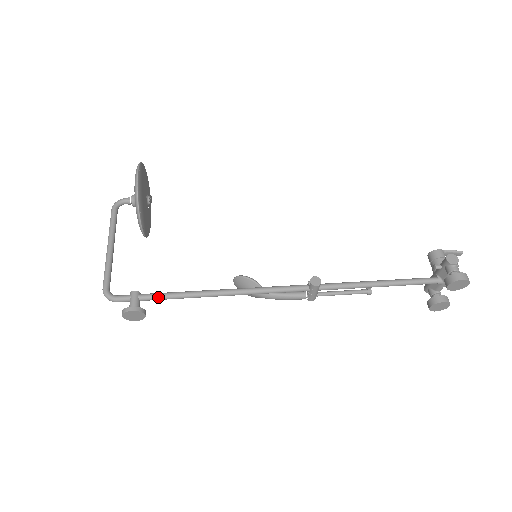
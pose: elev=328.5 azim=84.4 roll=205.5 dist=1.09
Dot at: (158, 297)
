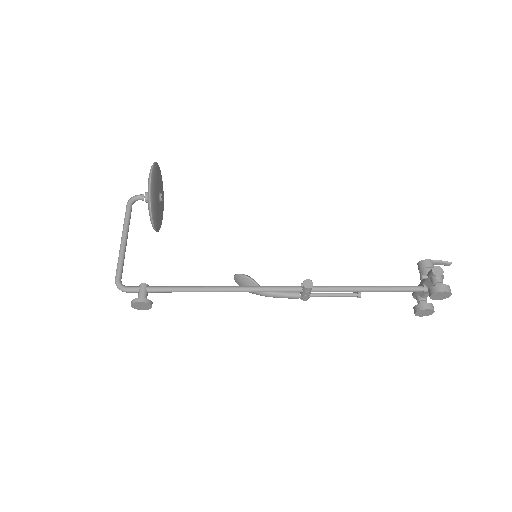
Dot at: (164, 290)
